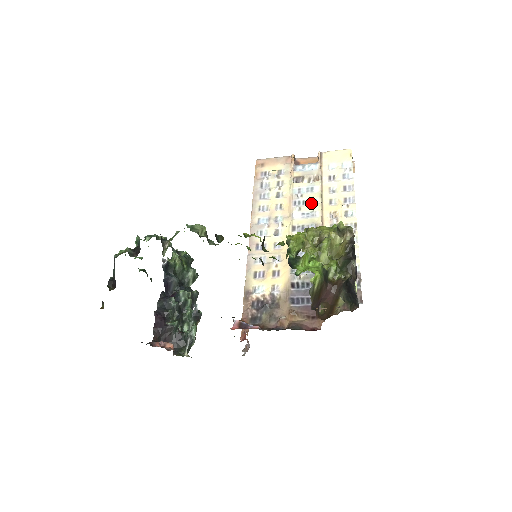
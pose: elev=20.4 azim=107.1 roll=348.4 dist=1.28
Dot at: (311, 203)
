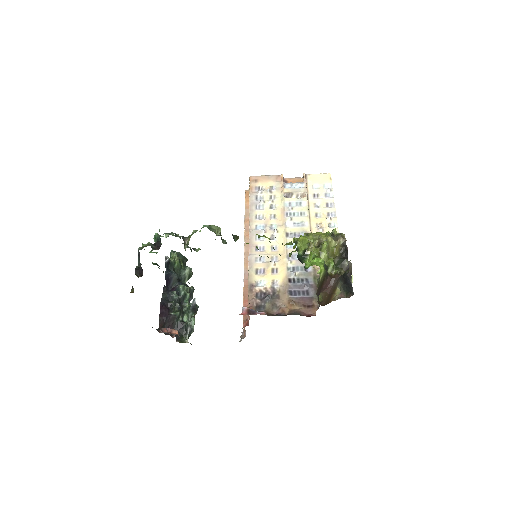
Dot at: (300, 215)
